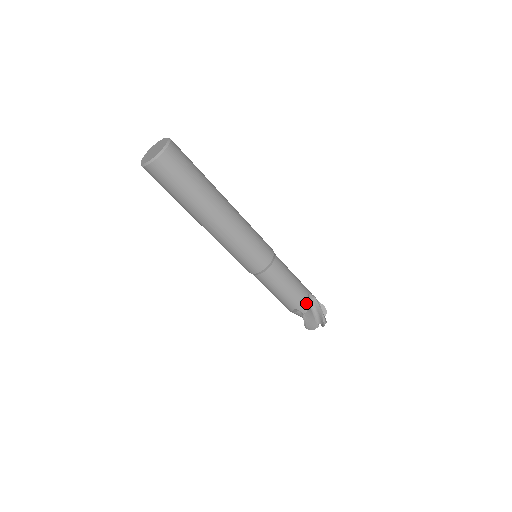
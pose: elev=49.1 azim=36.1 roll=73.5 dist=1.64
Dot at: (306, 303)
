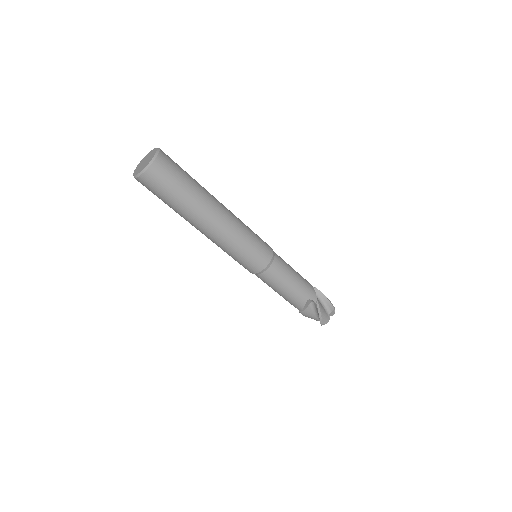
Dot at: (302, 306)
